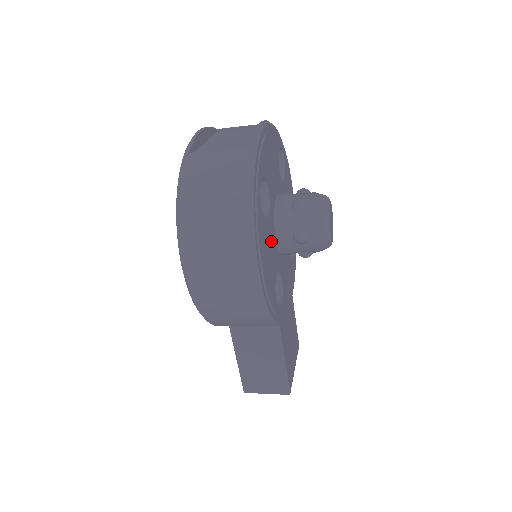
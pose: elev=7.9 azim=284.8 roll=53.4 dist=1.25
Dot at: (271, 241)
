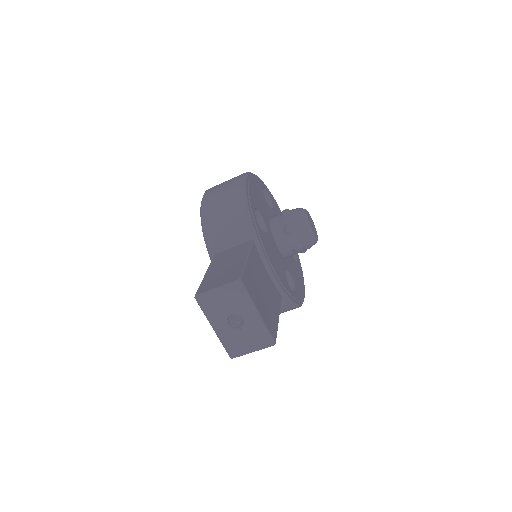
Dot at: (264, 206)
